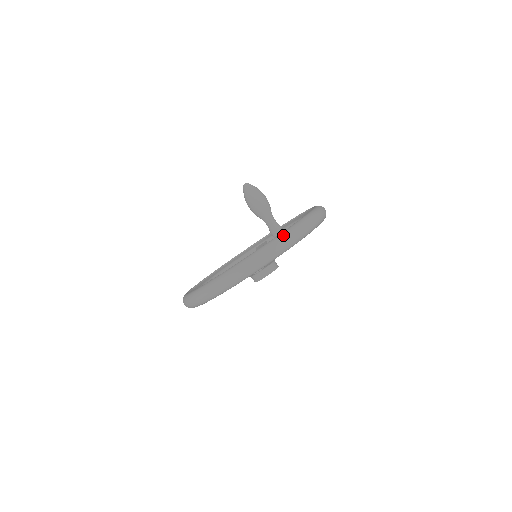
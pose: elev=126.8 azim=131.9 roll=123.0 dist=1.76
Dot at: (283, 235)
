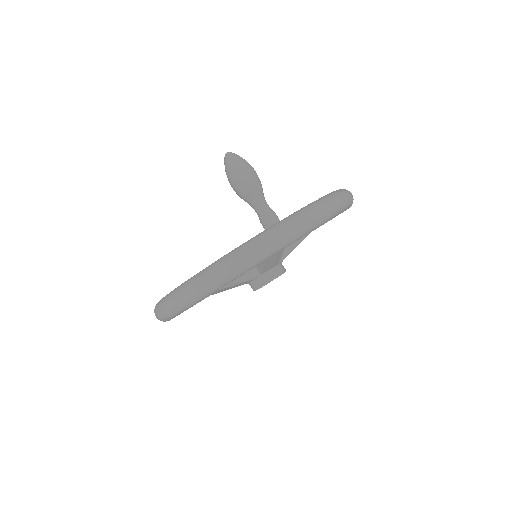
Dot at: (275, 227)
